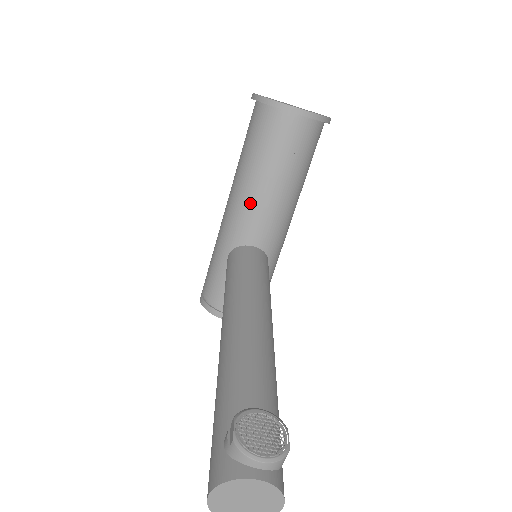
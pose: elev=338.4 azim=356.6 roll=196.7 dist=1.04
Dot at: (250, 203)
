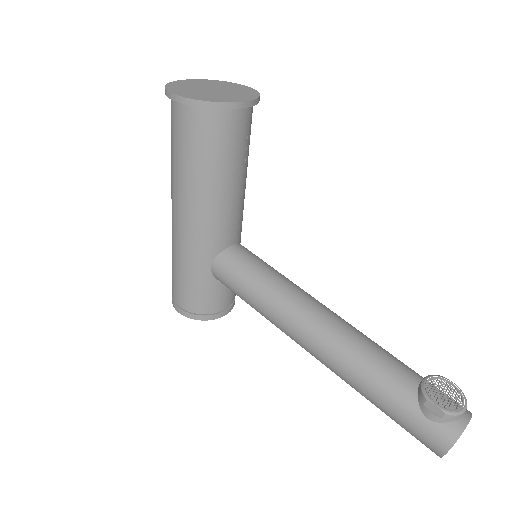
Dot at: (221, 211)
